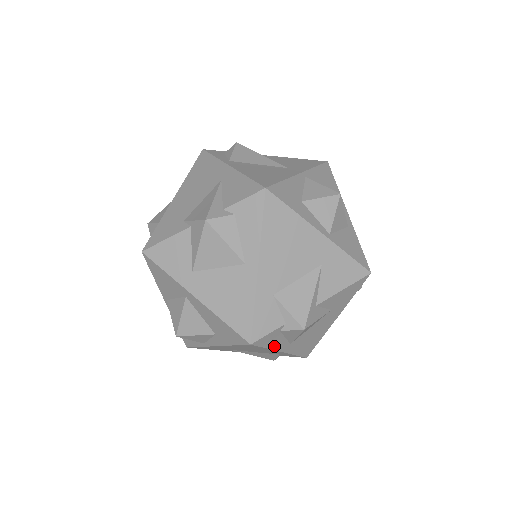
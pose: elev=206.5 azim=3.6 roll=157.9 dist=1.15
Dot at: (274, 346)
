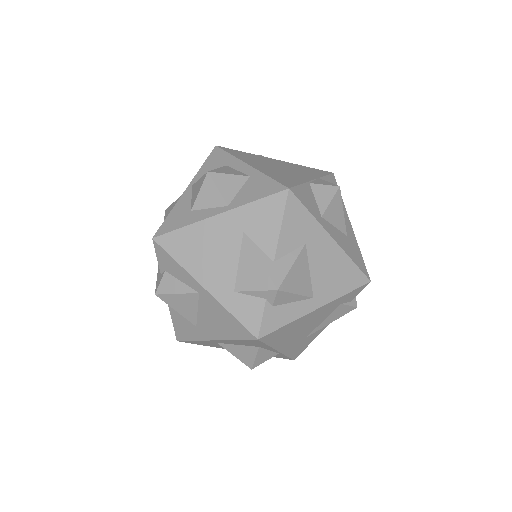
Dot at: (294, 316)
